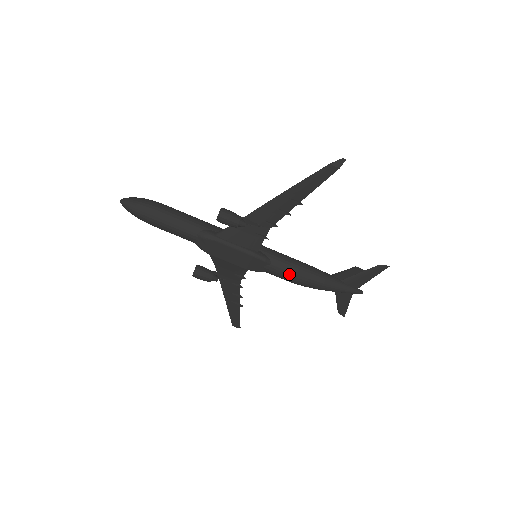
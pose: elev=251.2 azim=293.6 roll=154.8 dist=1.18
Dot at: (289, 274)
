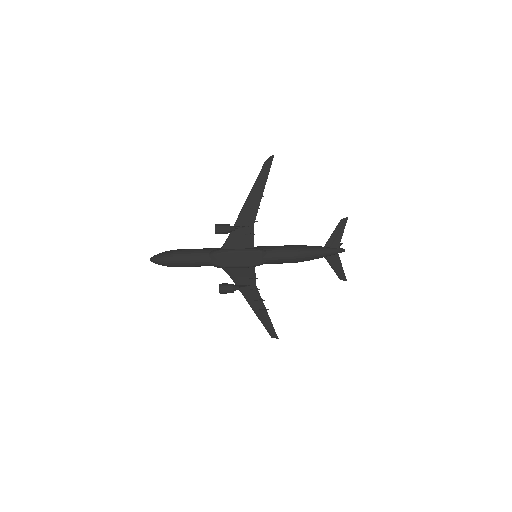
Dot at: (283, 254)
